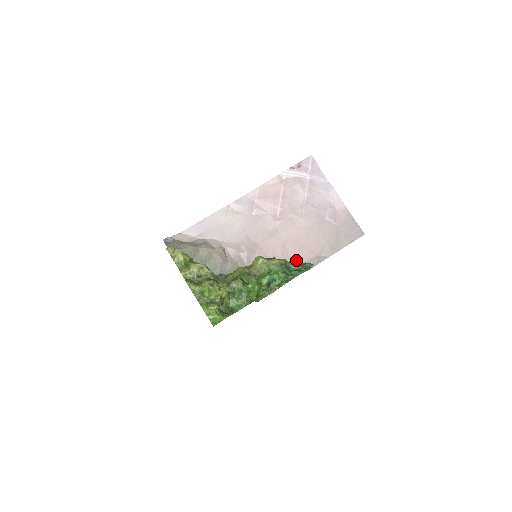
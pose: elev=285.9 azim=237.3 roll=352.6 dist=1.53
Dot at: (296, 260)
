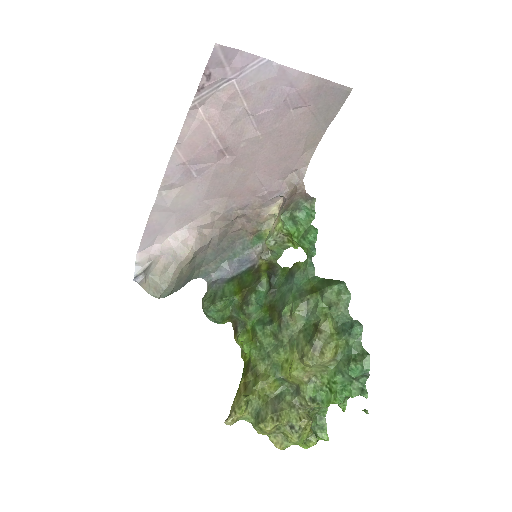
Dot at: (327, 292)
